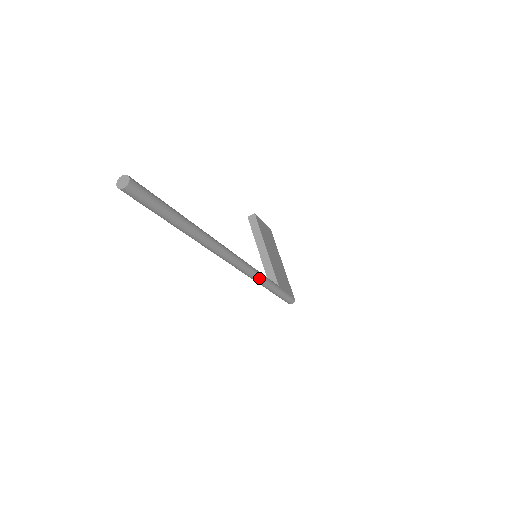
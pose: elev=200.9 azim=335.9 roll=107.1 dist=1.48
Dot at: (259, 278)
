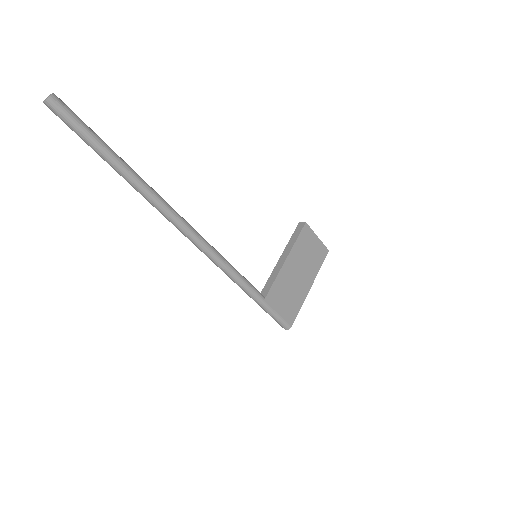
Dot at: (228, 273)
